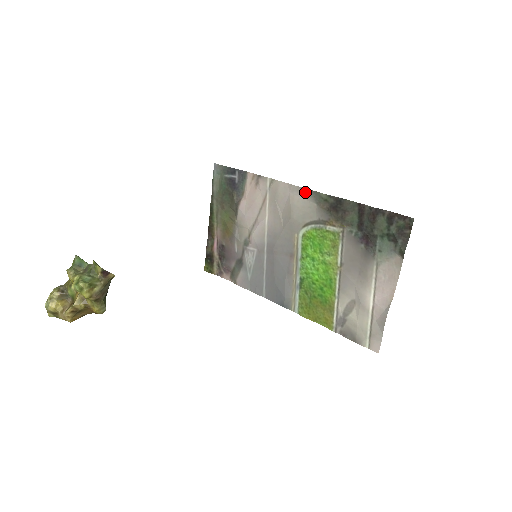
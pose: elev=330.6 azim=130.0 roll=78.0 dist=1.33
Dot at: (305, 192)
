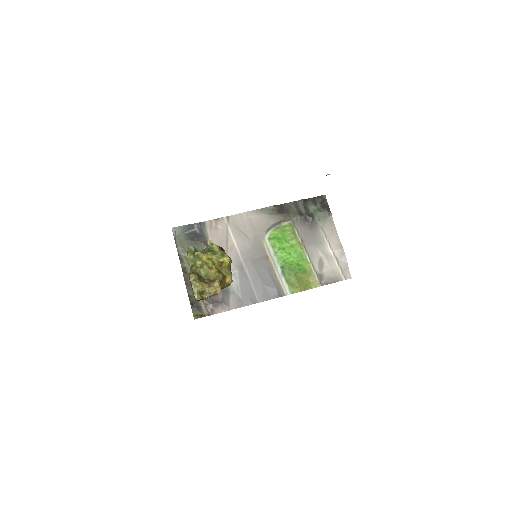
Dot at: (257, 212)
